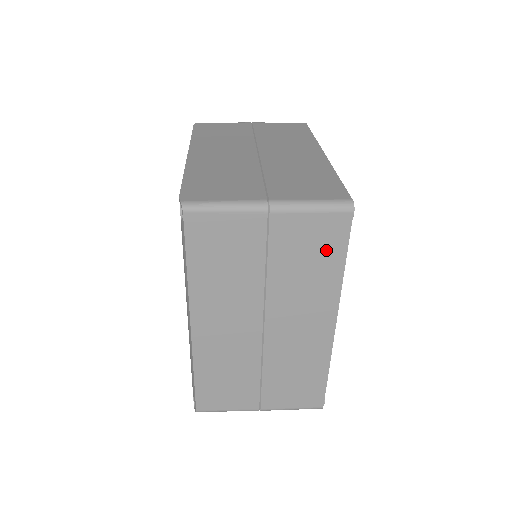
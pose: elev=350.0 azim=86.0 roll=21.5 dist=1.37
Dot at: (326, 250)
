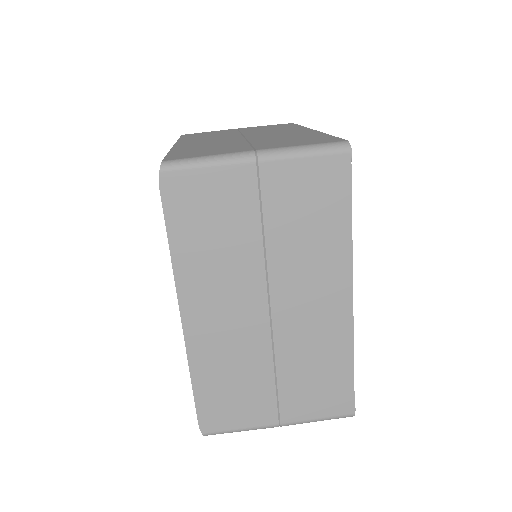
Dot at: occluded
